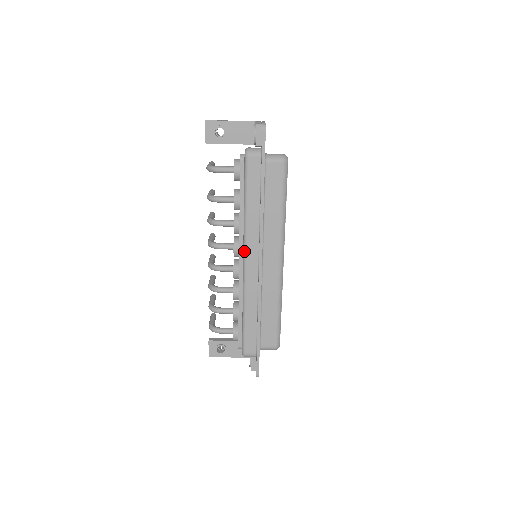
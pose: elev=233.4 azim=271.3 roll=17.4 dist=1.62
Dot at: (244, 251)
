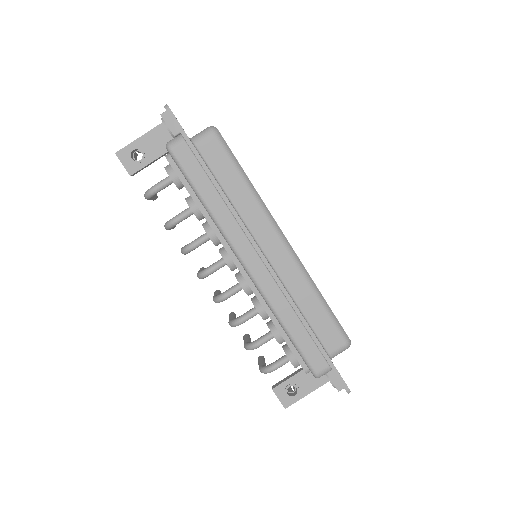
Dot at: (235, 254)
